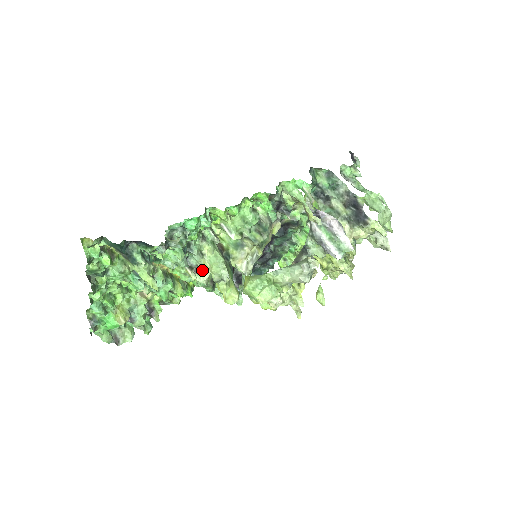
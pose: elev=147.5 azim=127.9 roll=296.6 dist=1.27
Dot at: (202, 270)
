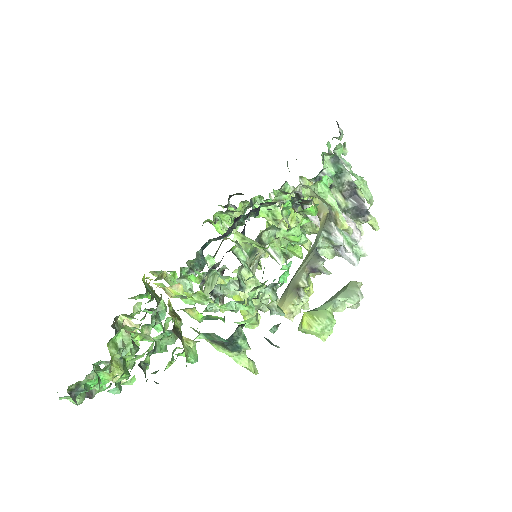
Dot at: (208, 287)
